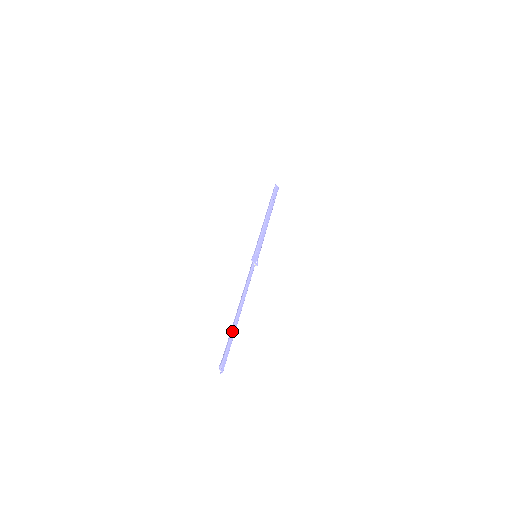
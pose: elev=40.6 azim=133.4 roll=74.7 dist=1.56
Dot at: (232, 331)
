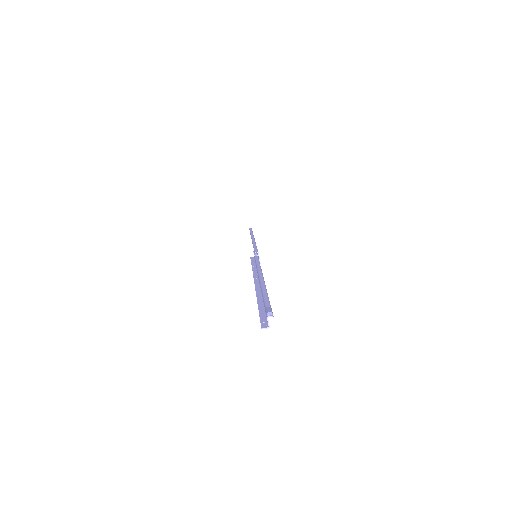
Dot at: occluded
